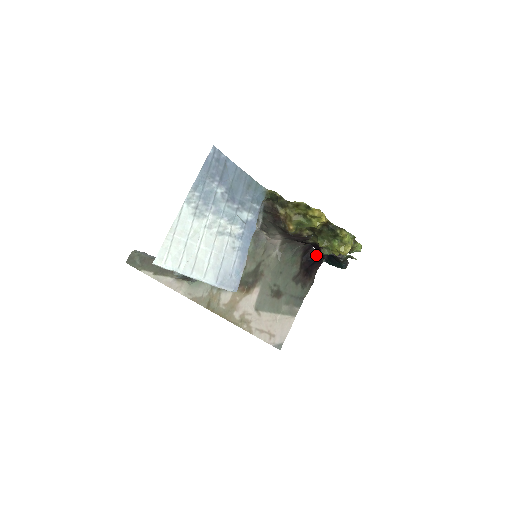
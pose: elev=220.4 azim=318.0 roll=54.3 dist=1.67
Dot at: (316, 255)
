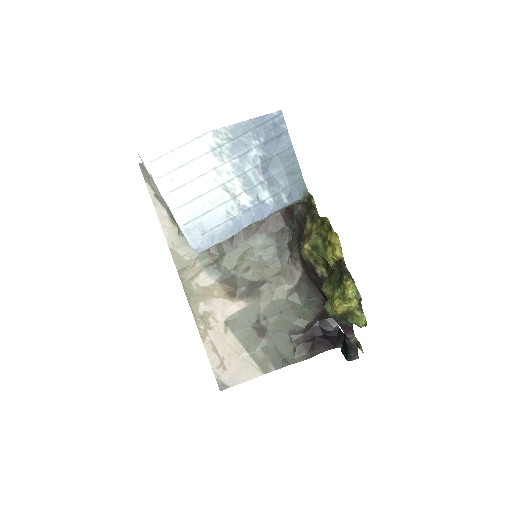
Dot at: (334, 329)
